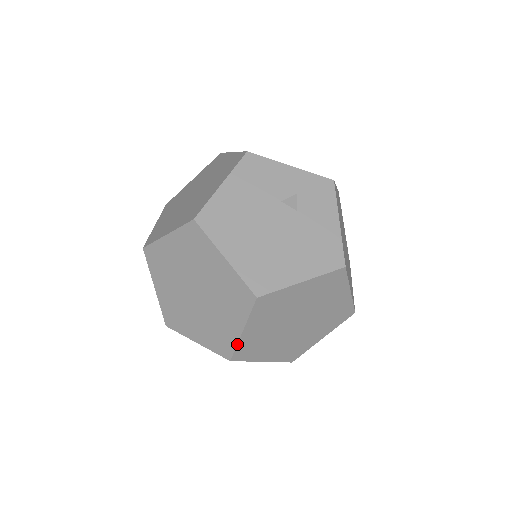
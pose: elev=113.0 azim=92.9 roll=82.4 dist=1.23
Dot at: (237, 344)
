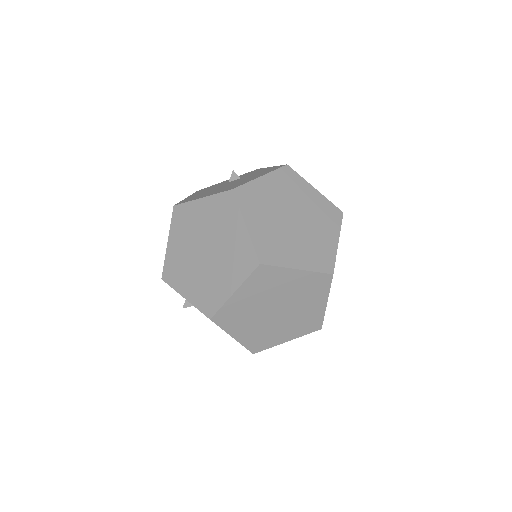
Dot at: (251, 242)
